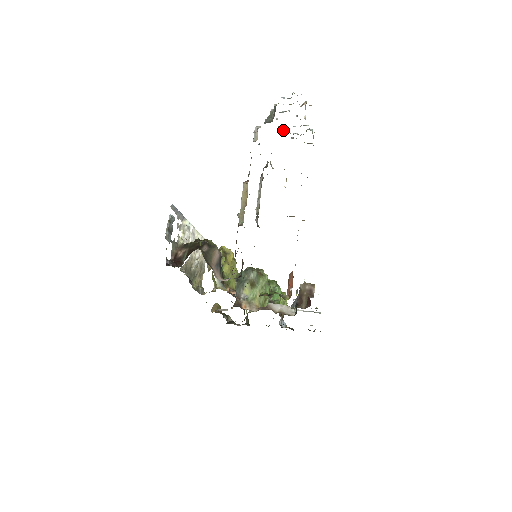
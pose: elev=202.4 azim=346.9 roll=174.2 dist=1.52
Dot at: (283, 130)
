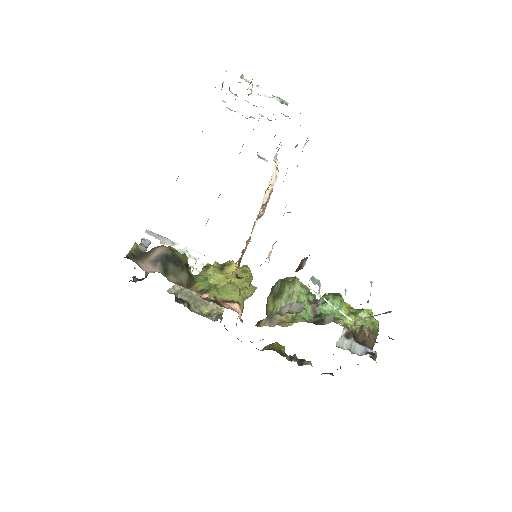
Dot at: (254, 118)
